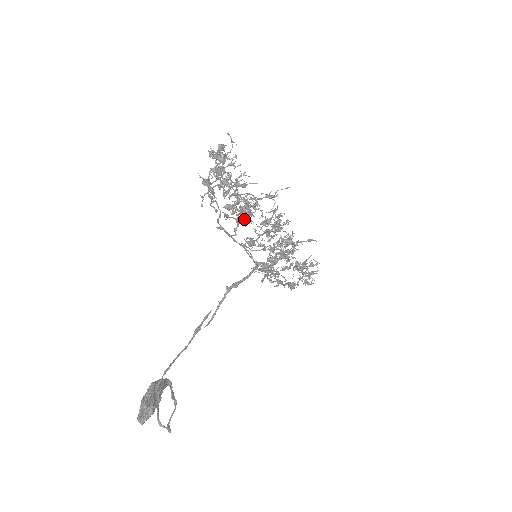
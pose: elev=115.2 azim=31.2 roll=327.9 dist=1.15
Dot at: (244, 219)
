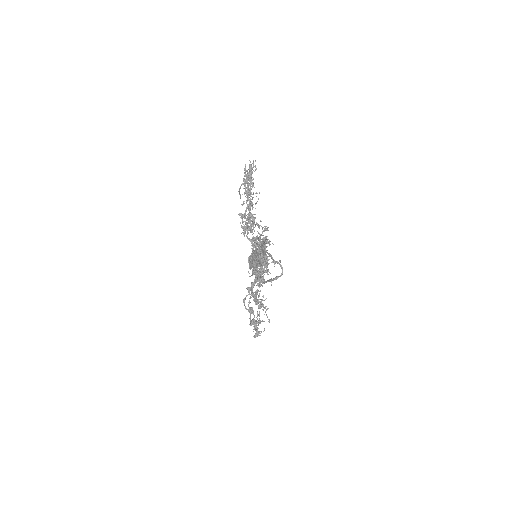
Dot at: (252, 224)
